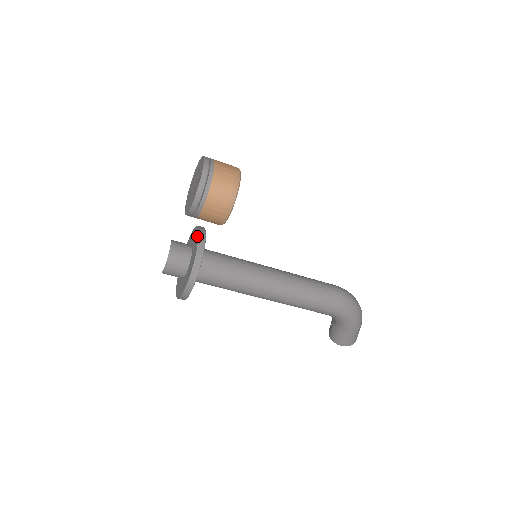
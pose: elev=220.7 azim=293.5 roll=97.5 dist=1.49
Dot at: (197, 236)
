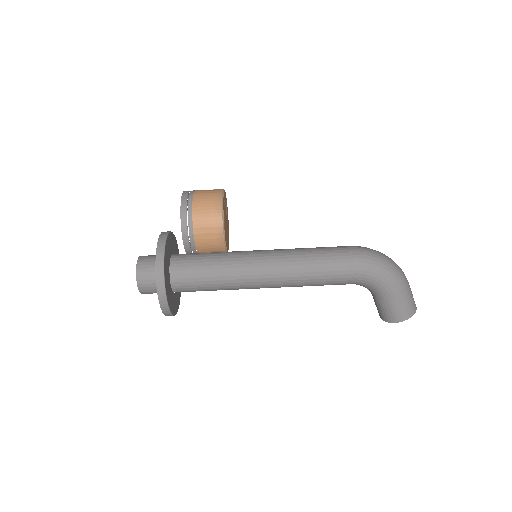
Dot at: occluded
